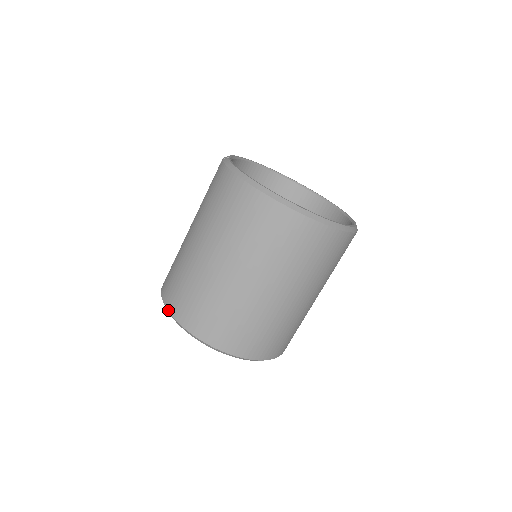
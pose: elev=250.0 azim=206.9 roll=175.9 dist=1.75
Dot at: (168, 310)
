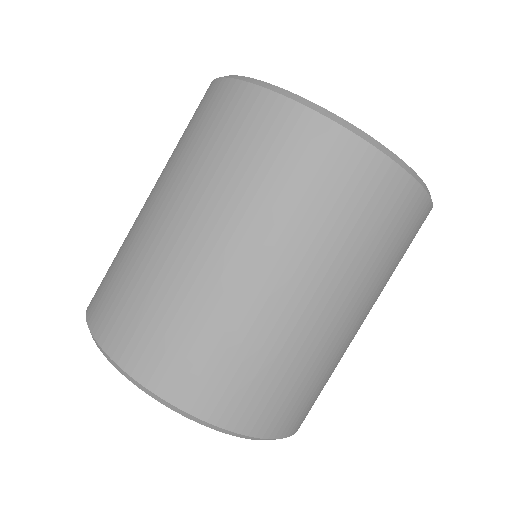
Dot at: (86, 312)
